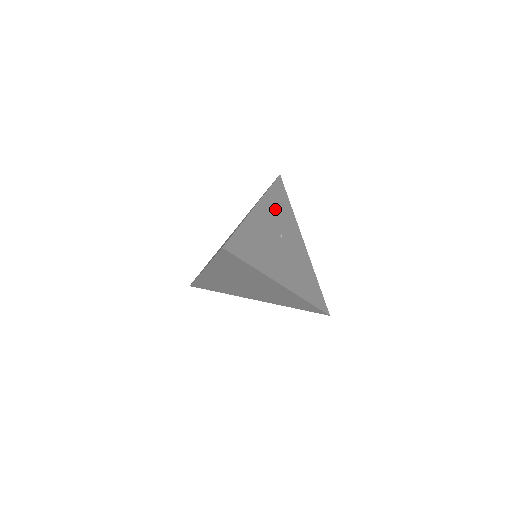
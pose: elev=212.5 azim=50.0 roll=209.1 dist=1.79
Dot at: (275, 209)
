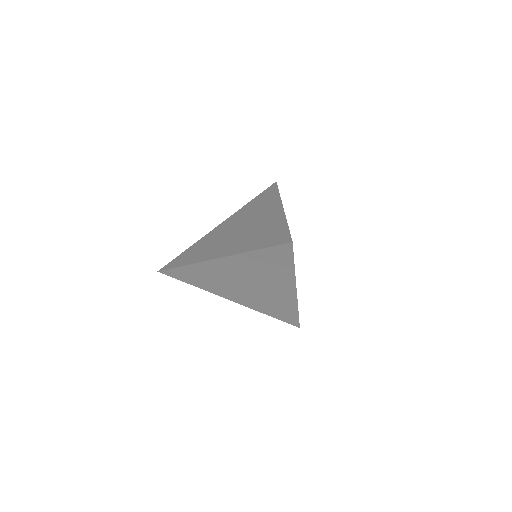
Dot at: occluded
